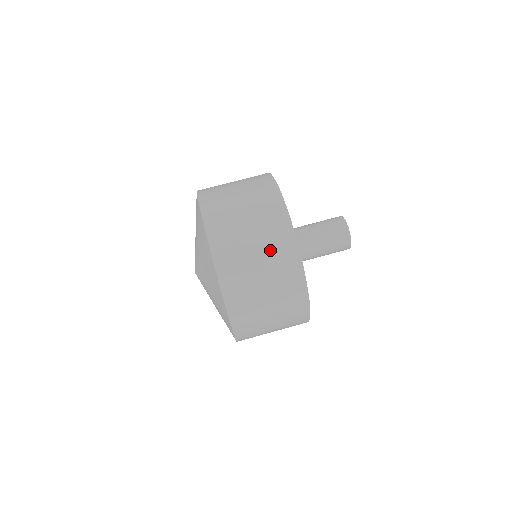
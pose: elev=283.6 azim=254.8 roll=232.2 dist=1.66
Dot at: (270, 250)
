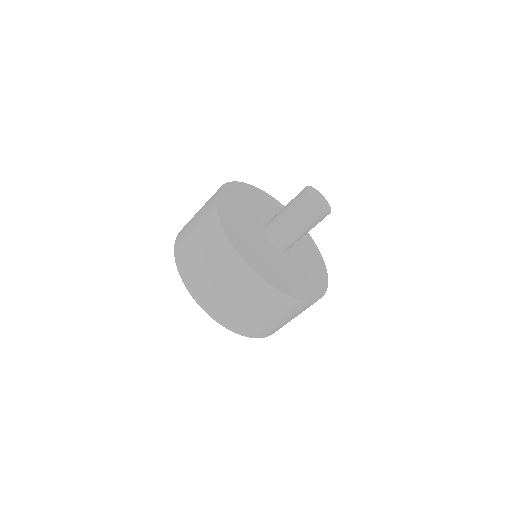
Dot at: (291, 314)
